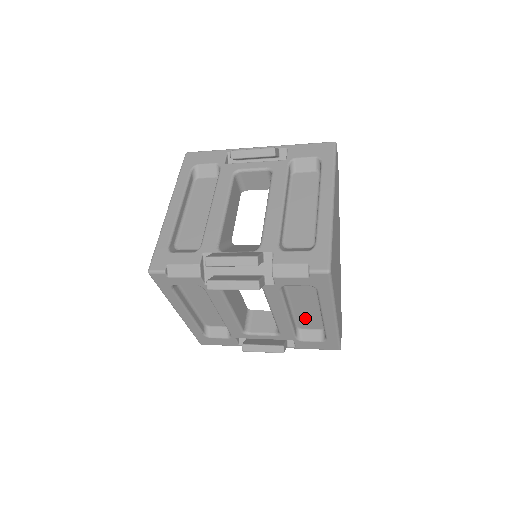
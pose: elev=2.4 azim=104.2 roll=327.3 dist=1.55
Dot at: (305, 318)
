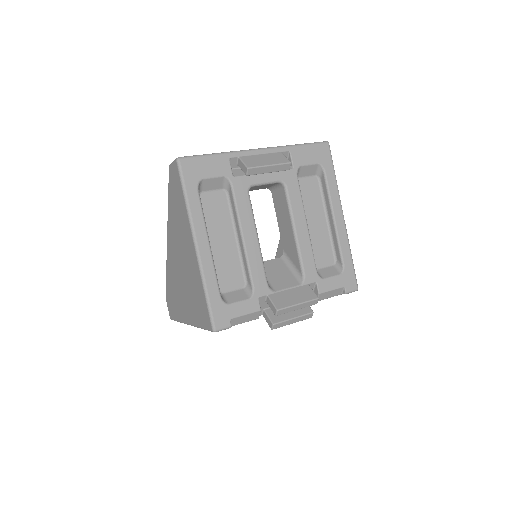
Dot at: occluded
